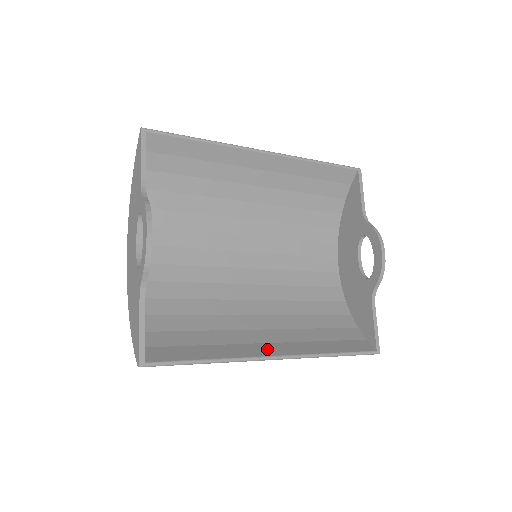
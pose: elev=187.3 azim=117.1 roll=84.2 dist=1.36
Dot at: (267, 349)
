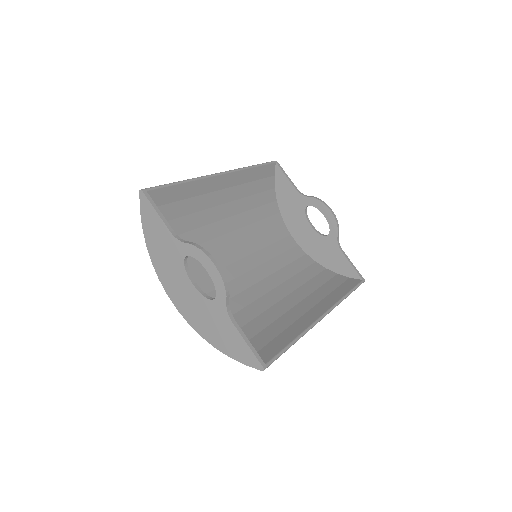
Dot at: (313, 314)
